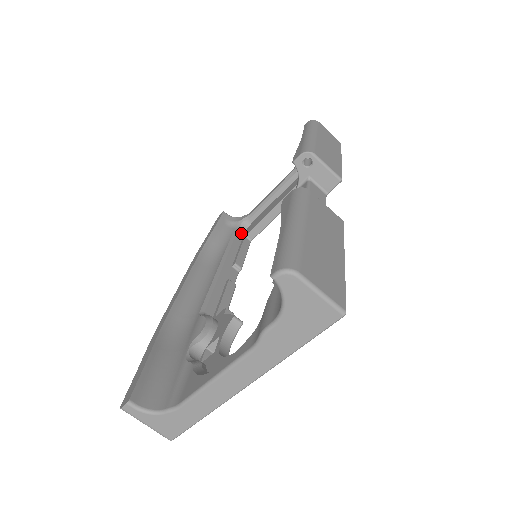
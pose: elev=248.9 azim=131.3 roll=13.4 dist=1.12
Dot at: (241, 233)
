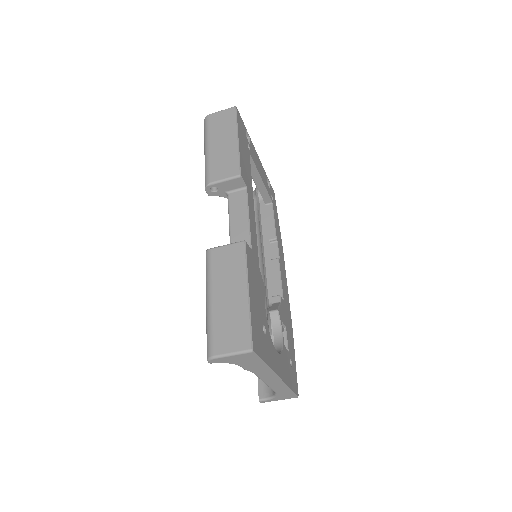
Dot at: (263, 203)
